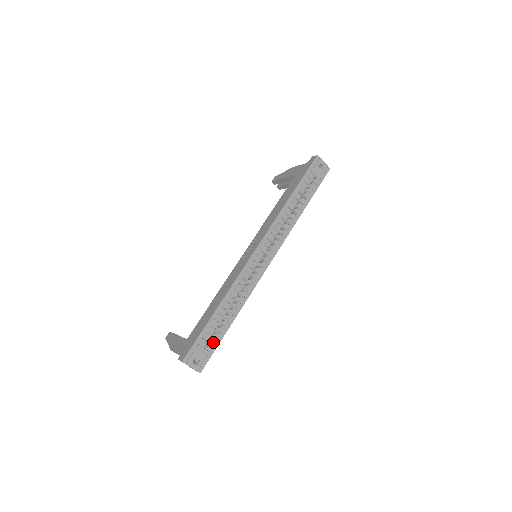
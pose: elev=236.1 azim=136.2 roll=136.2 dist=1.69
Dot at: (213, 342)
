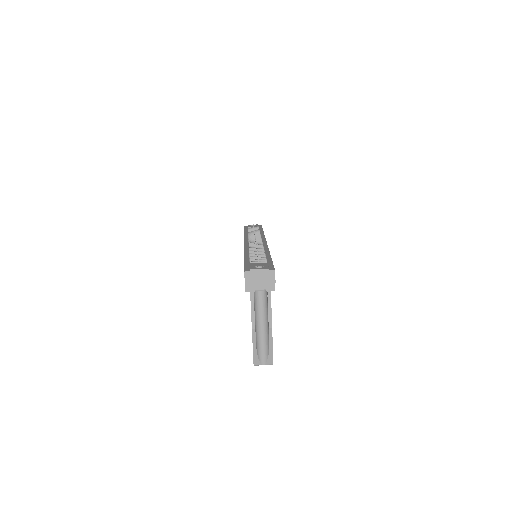
Dot at: (264, 262)
